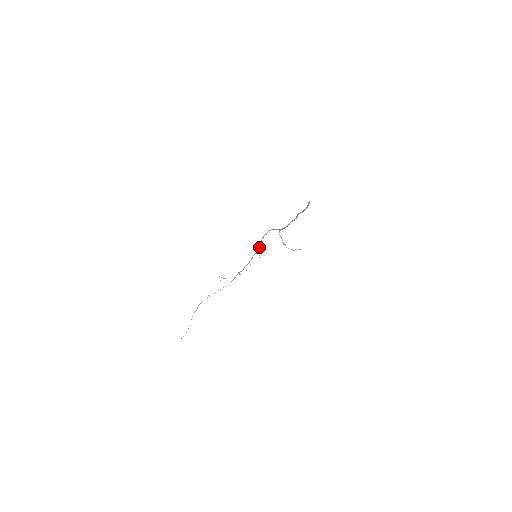
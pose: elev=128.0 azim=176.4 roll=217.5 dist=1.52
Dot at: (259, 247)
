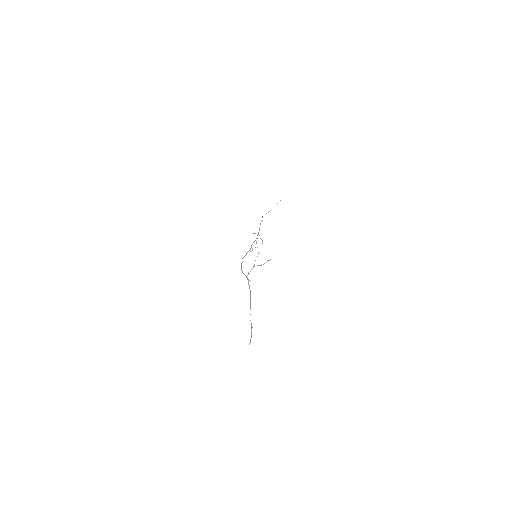
Dot at: occluded
